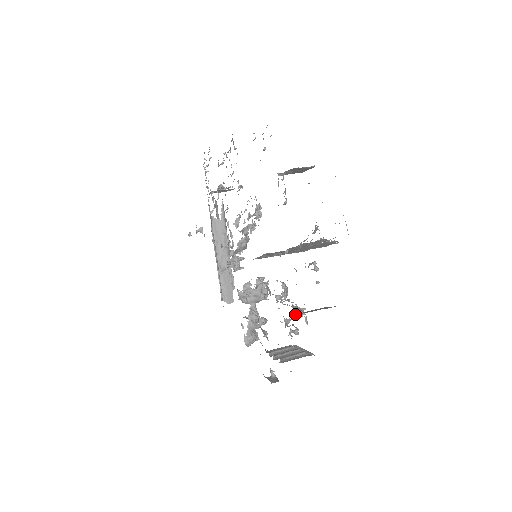
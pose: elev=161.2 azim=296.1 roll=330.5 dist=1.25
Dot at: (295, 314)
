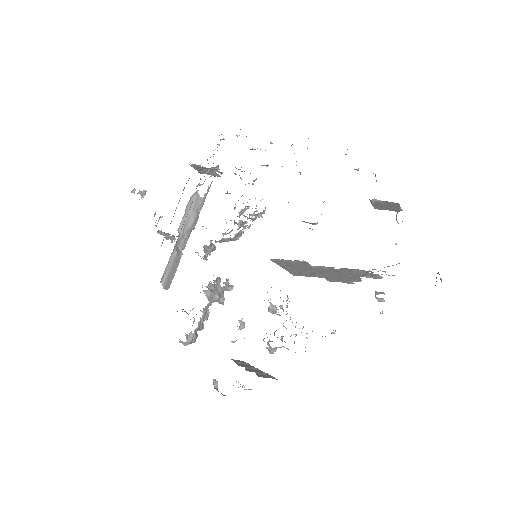
Dot at: occluded
